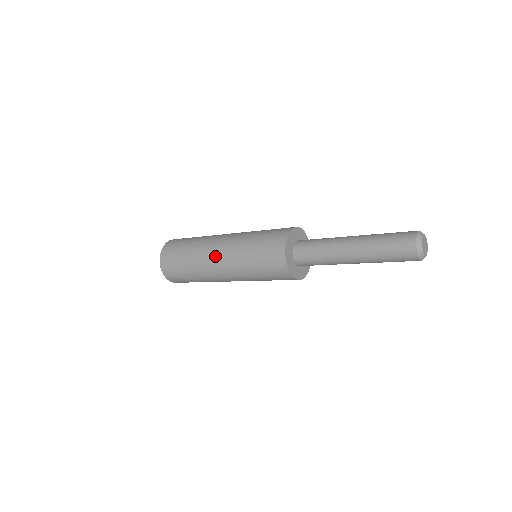
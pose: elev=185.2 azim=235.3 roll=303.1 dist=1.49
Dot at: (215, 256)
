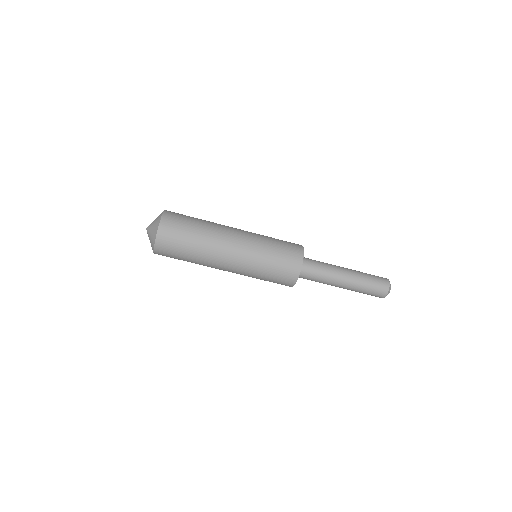
Dot at: (234, 234)
